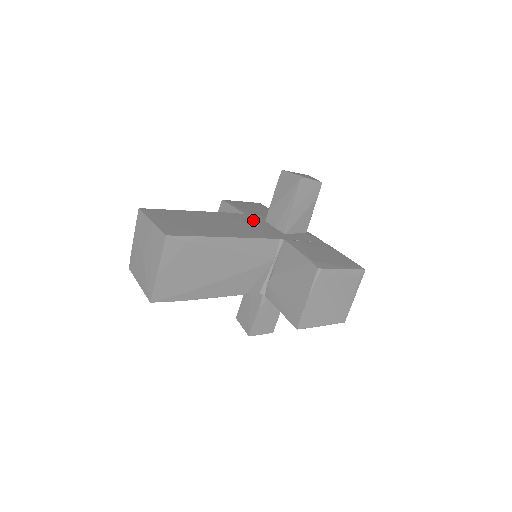
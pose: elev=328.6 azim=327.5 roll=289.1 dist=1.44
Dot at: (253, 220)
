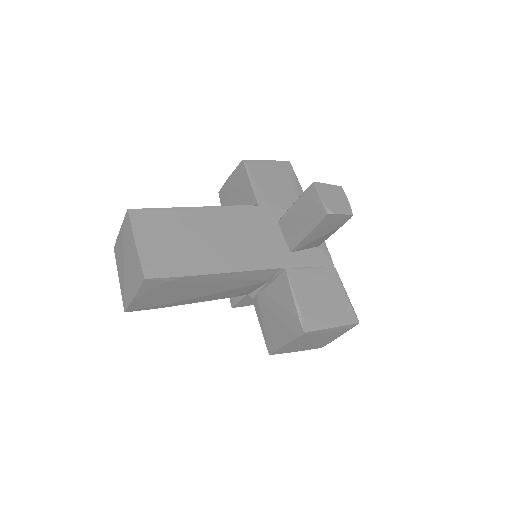
Dot at: (263, 222)
